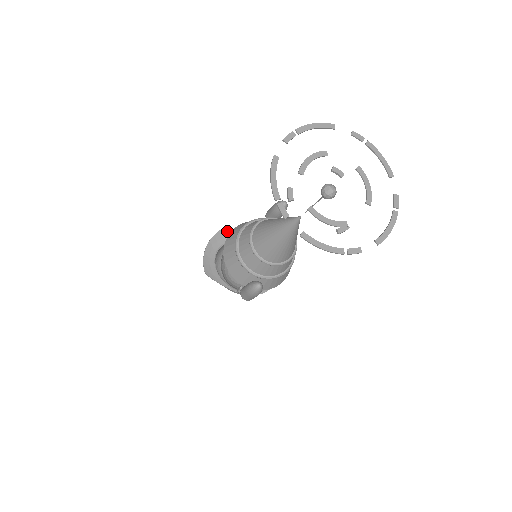
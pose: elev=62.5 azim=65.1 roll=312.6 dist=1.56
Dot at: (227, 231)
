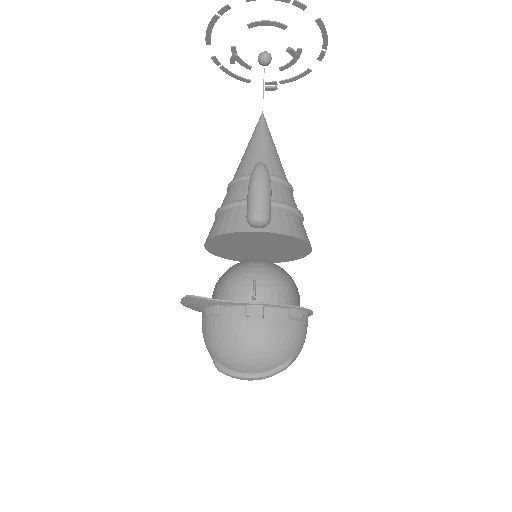
Dot at: occluded
